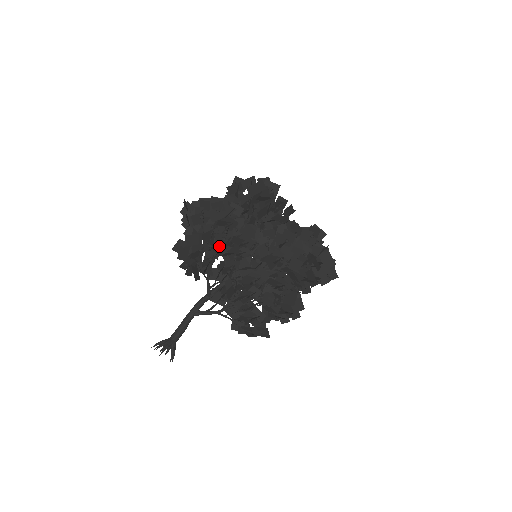
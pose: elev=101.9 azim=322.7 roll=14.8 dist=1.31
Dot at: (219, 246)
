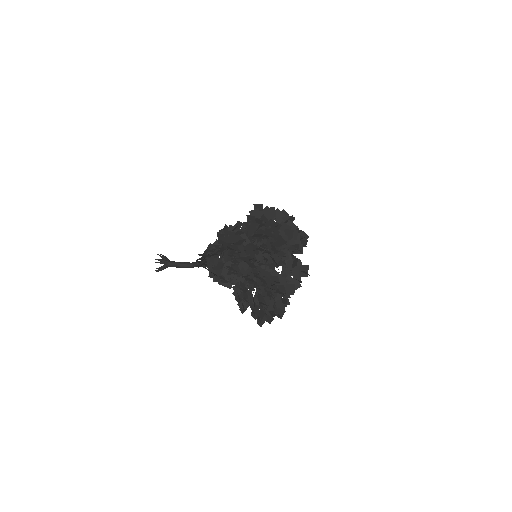
Dot at: occluded
